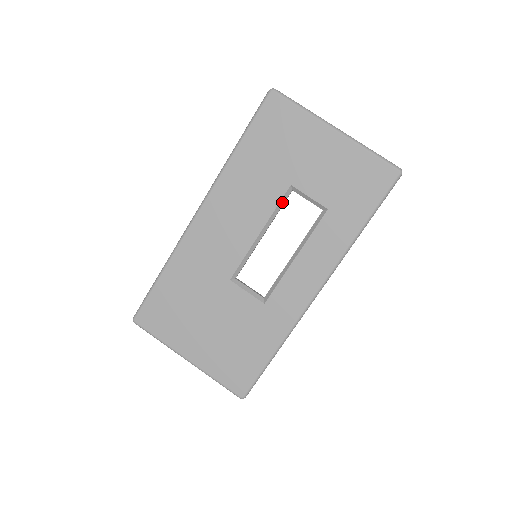
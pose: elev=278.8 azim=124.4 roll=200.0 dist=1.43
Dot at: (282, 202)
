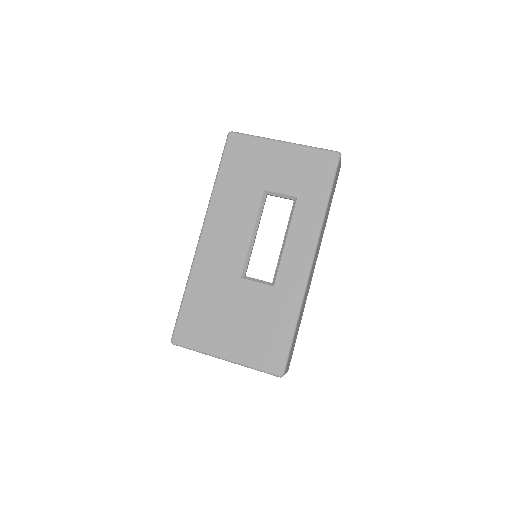
Dot at: (262, 205)
